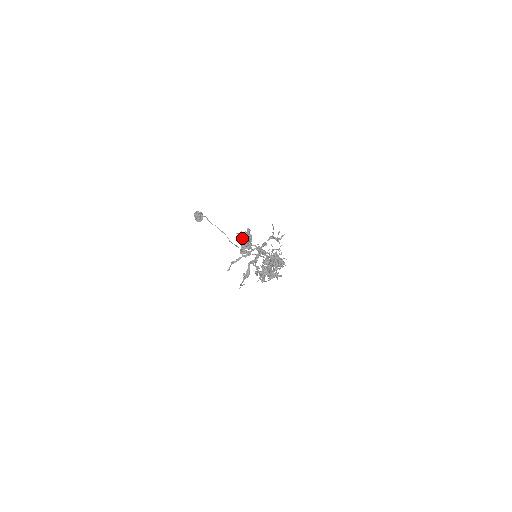
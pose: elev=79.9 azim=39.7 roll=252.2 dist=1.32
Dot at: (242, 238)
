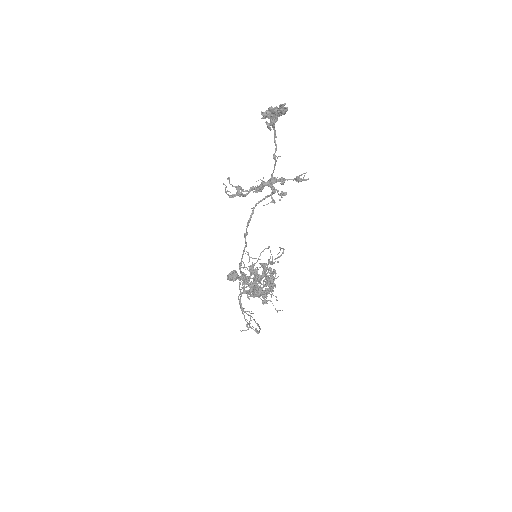
Dot at: (275, 107)
